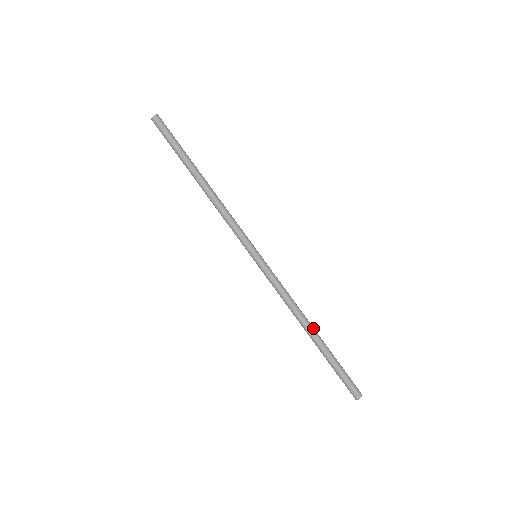
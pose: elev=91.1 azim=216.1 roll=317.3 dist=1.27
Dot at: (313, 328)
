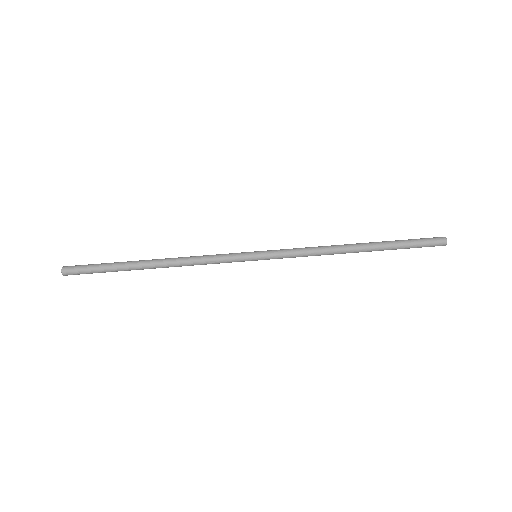
Dot at: (355, 245)
